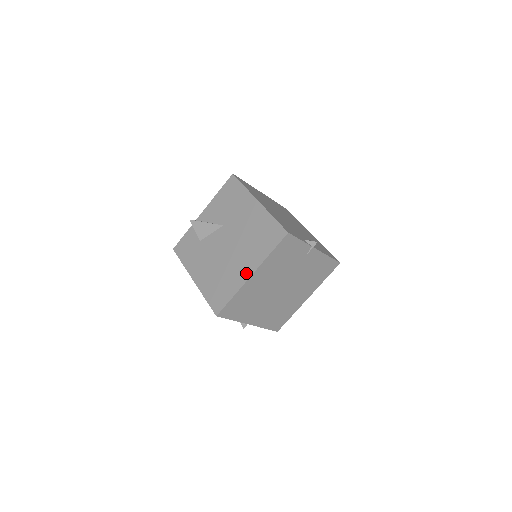
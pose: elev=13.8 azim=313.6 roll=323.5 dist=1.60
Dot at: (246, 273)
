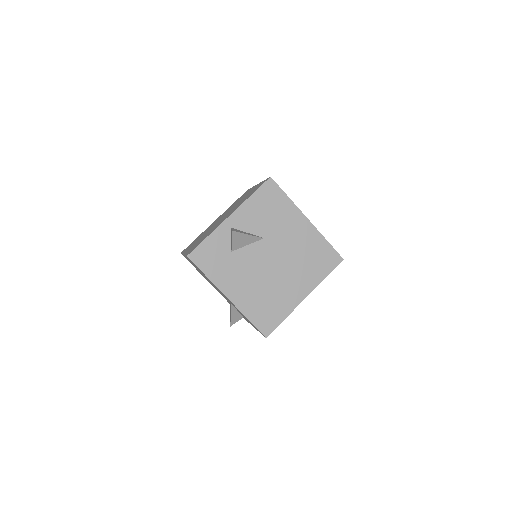
Dot at: (300, 295)
